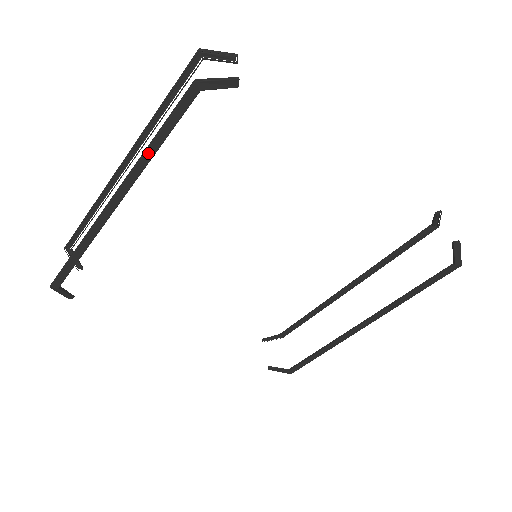
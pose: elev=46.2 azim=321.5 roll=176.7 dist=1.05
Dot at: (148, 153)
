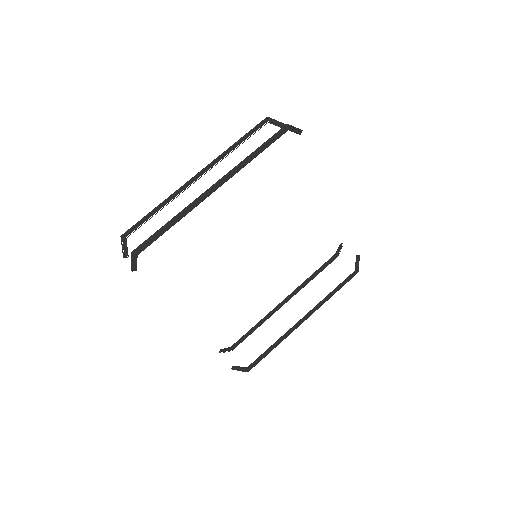
Dot at: (250, 158)
